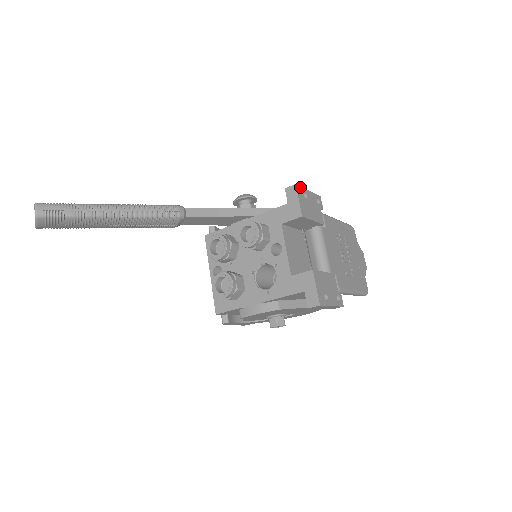
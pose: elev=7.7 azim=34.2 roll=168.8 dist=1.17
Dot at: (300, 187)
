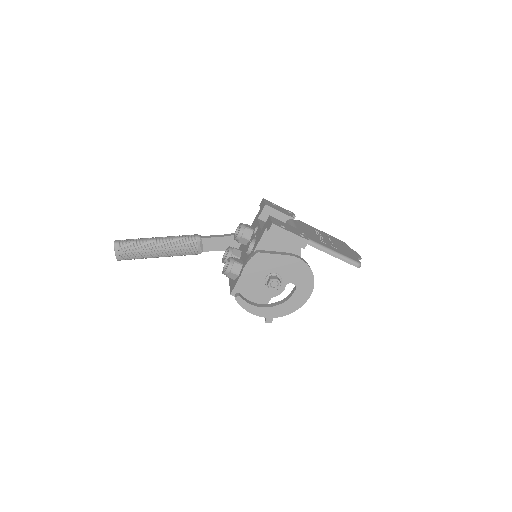
Dot at: (268, 201)
